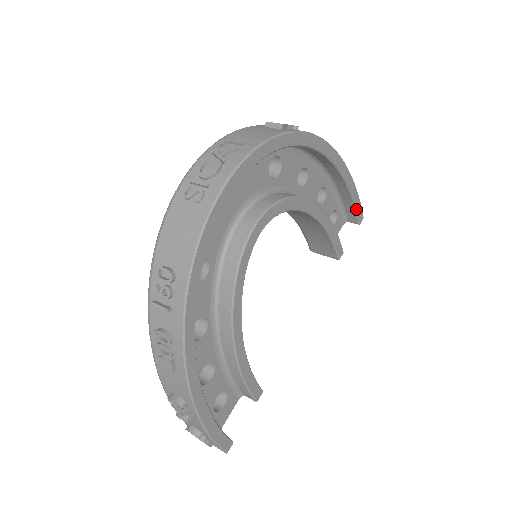
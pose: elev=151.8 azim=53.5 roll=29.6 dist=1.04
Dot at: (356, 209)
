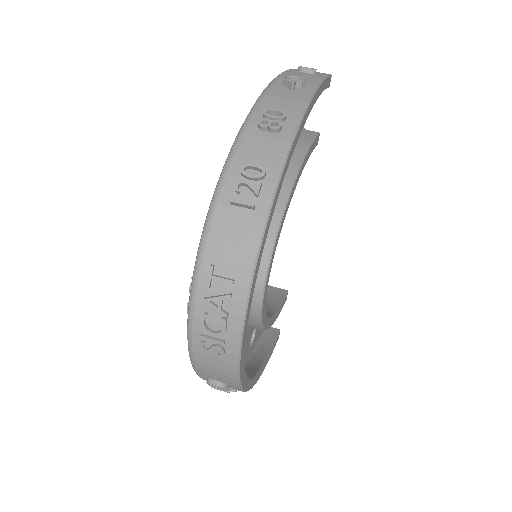
Dot at: occluded
